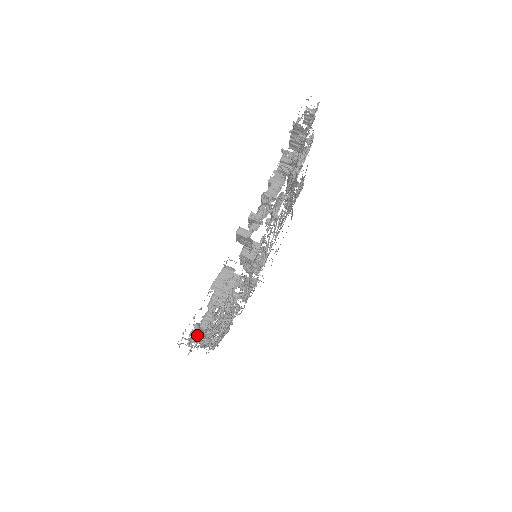
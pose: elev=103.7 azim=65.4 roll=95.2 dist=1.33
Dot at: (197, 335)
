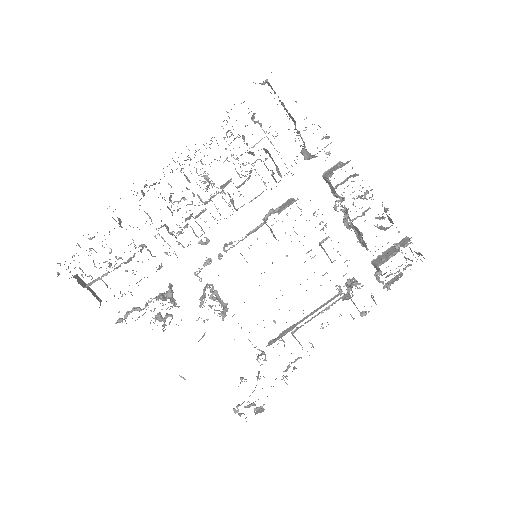
Dot at: occluded
